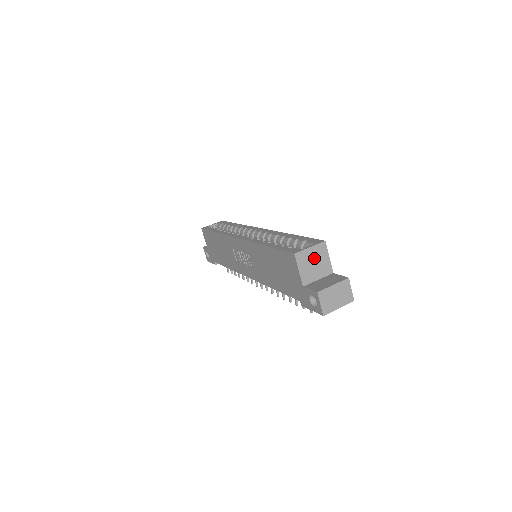
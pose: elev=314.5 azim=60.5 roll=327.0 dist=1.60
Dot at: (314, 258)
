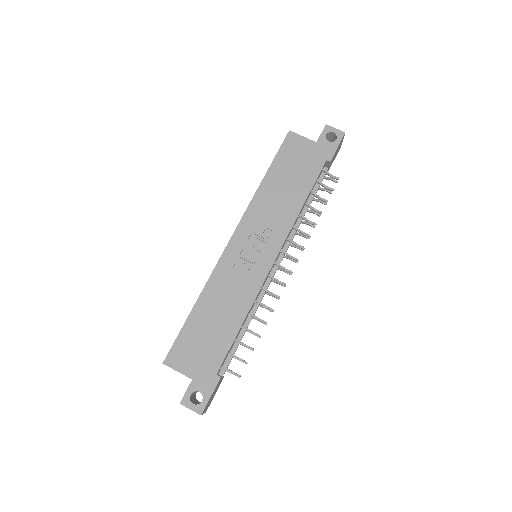
Dot at: occluded
